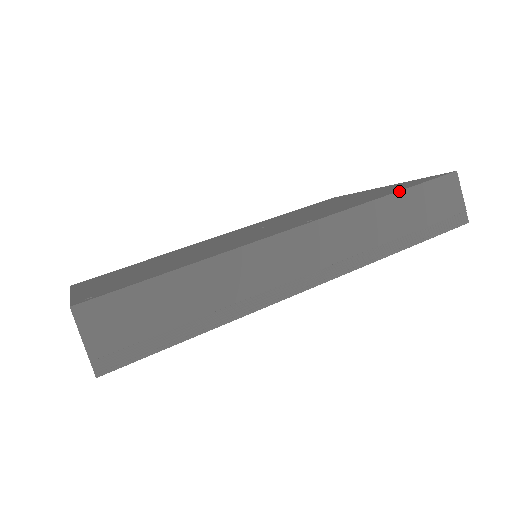
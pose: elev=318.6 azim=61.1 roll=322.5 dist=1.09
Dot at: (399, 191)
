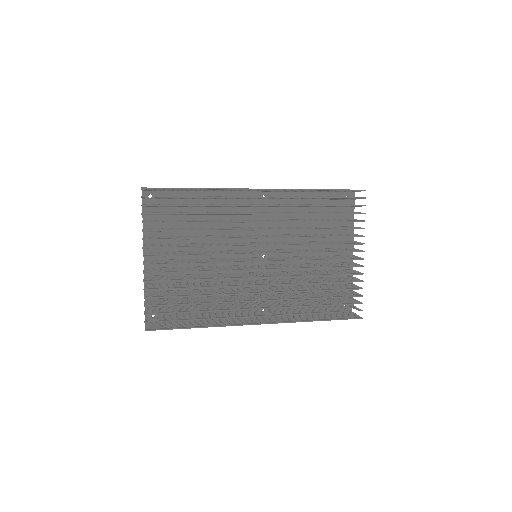
Dot at: occluded
